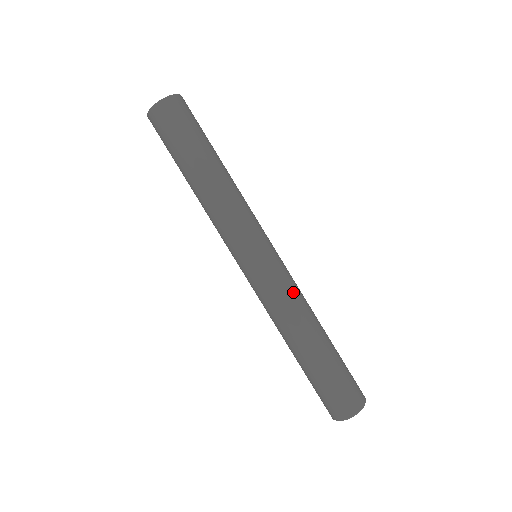
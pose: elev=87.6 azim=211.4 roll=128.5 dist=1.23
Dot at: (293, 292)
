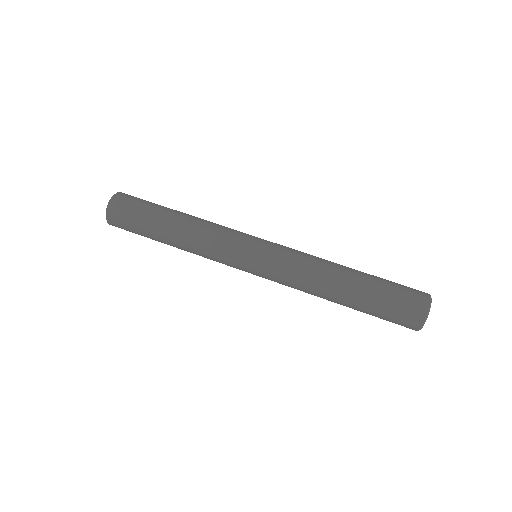
Dot at: occluded
